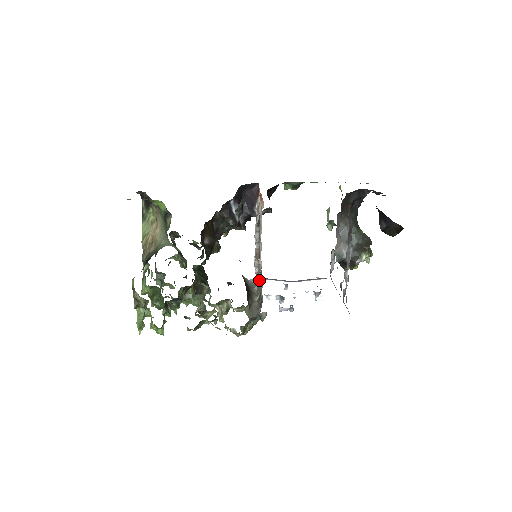
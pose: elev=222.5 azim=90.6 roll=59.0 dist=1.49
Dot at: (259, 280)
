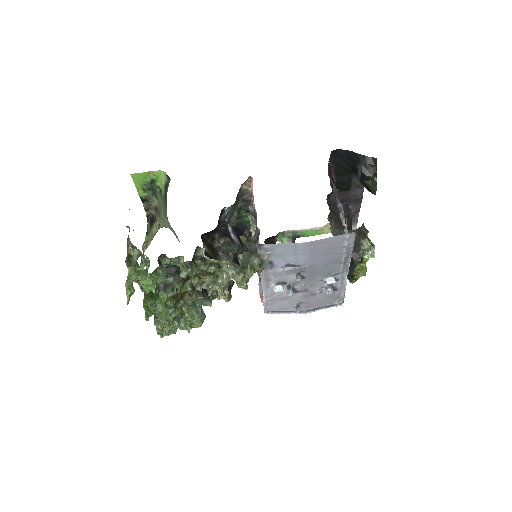
Dot at: (255, 230)
